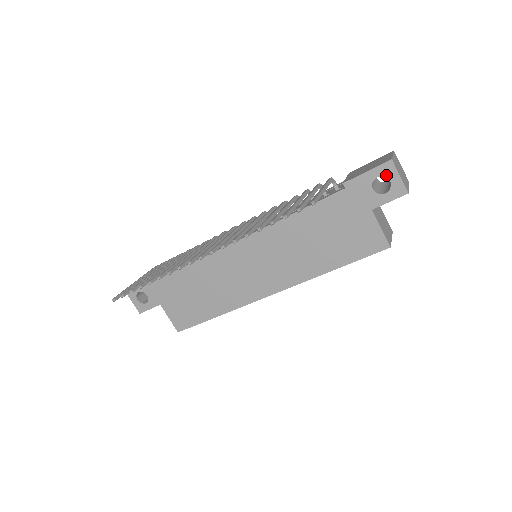
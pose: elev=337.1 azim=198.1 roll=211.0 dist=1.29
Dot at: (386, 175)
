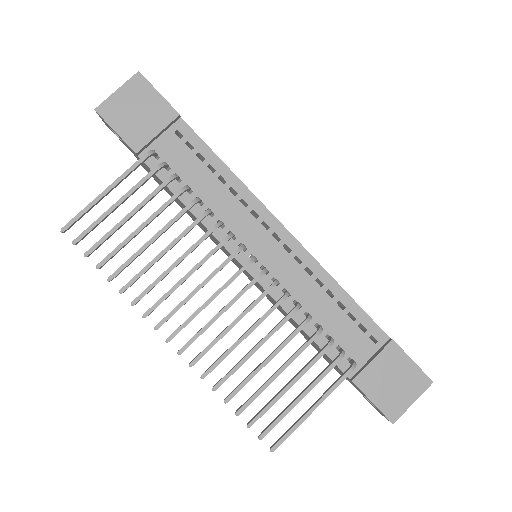
Dot at: occluded
